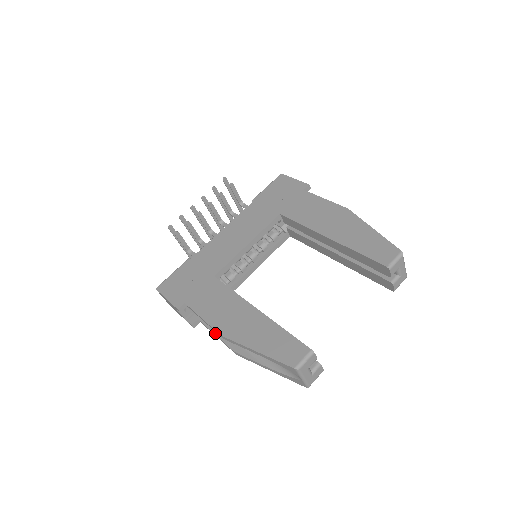
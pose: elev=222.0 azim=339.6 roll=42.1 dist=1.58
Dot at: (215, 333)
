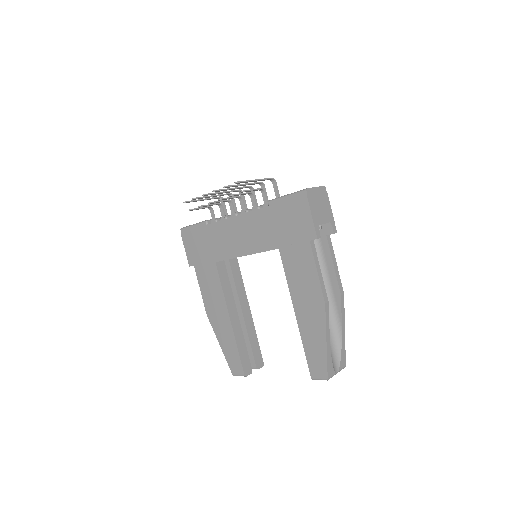
Dot at: occluded
